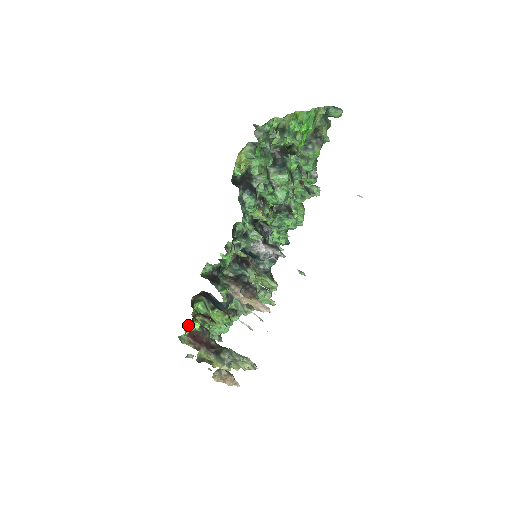
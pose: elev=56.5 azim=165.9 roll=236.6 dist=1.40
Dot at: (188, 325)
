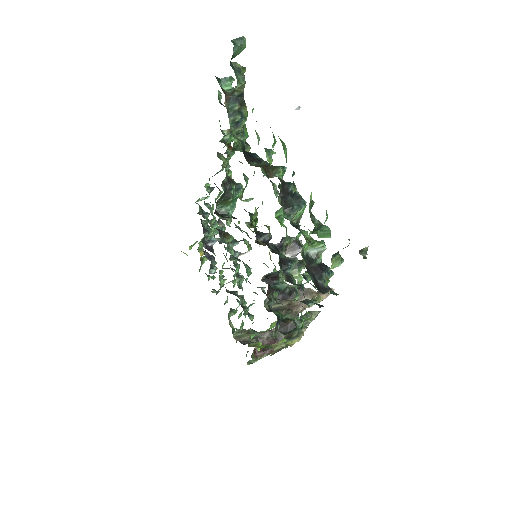
Dot at: occluded
